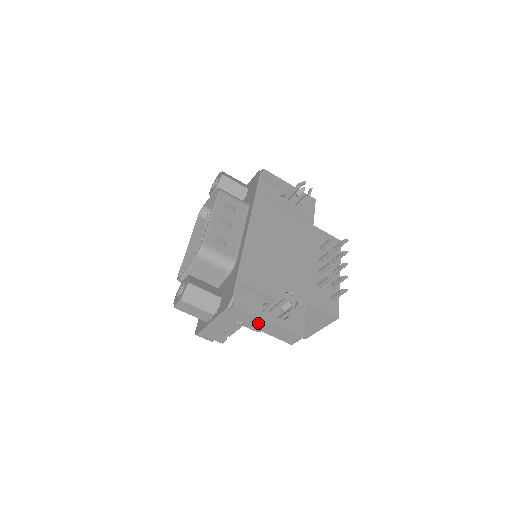
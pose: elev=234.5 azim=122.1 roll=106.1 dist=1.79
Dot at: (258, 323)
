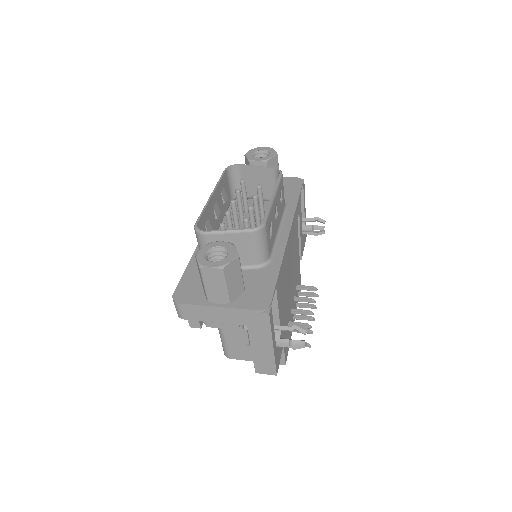
Dot at: (262, 340)
